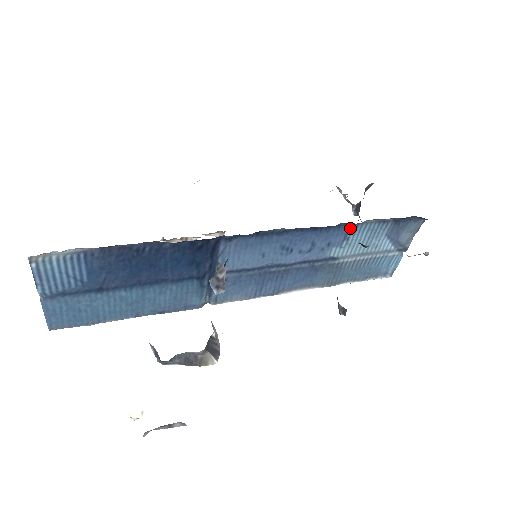
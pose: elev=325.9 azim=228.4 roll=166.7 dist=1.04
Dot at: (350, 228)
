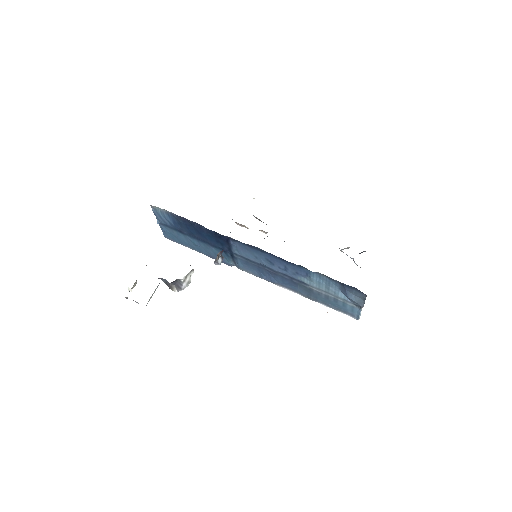
Dot at: (309, 271)
